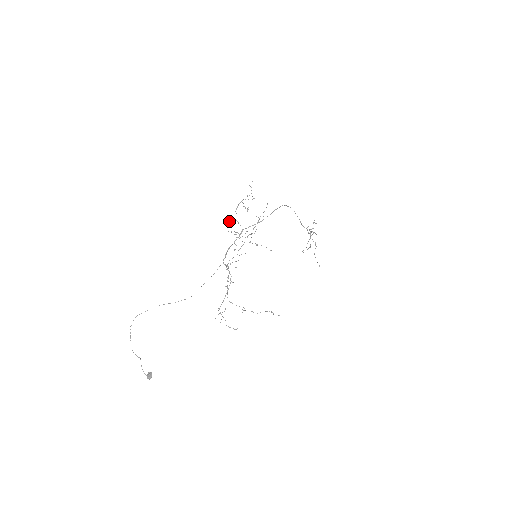
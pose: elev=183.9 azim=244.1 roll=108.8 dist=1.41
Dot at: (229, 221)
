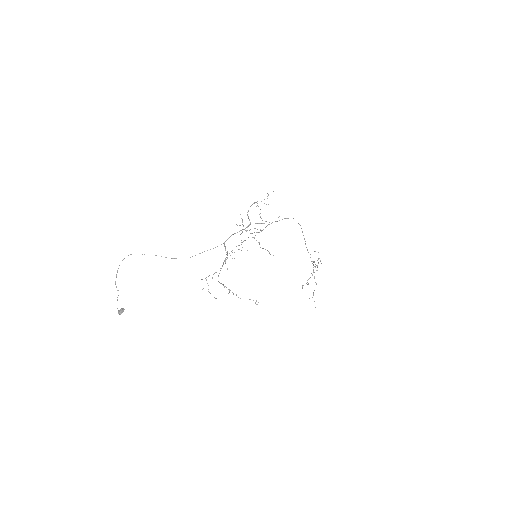
Dot at: occluded
